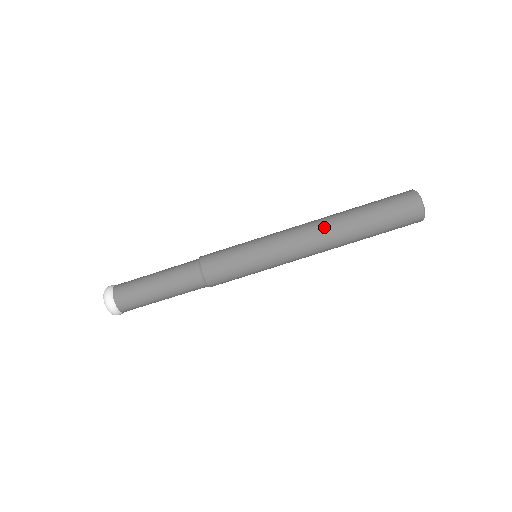
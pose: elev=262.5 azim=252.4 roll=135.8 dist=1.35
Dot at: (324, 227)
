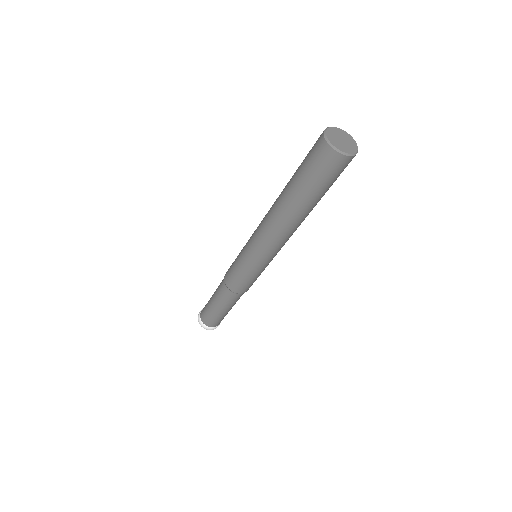
Dot at: (271, 212)
